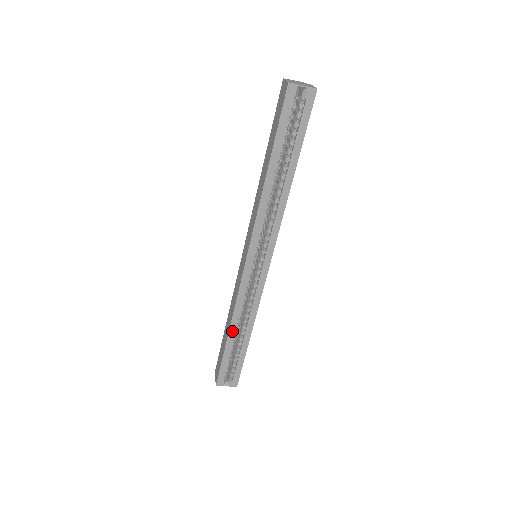
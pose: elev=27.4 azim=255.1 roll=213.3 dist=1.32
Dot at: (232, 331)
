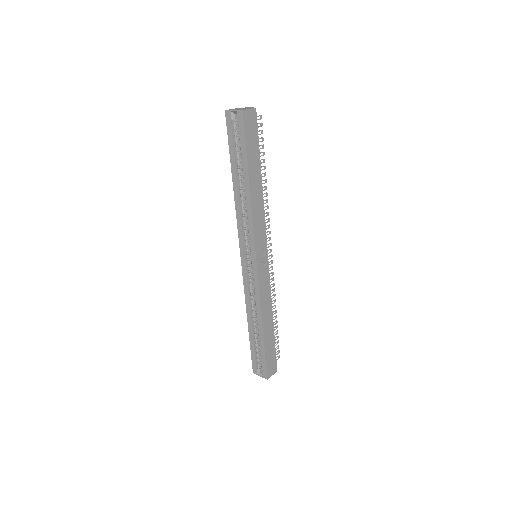
Dot at: (249, 321)
